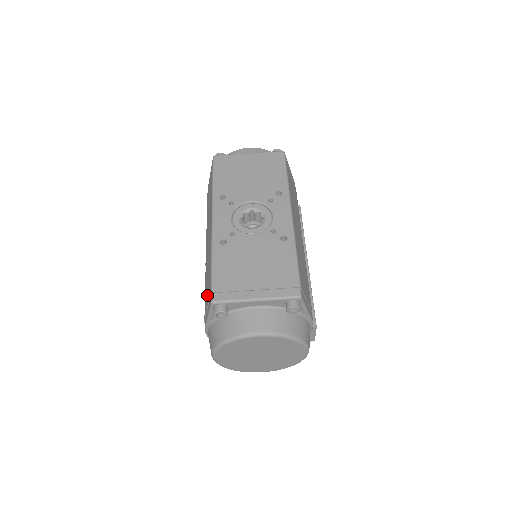
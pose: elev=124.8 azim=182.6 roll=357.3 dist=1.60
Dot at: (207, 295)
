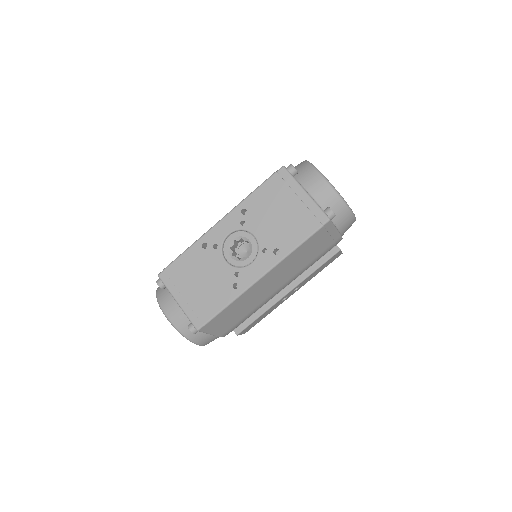
Dot at: occluded
